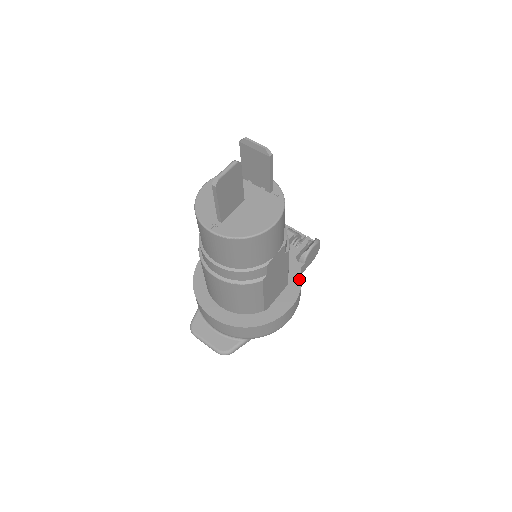
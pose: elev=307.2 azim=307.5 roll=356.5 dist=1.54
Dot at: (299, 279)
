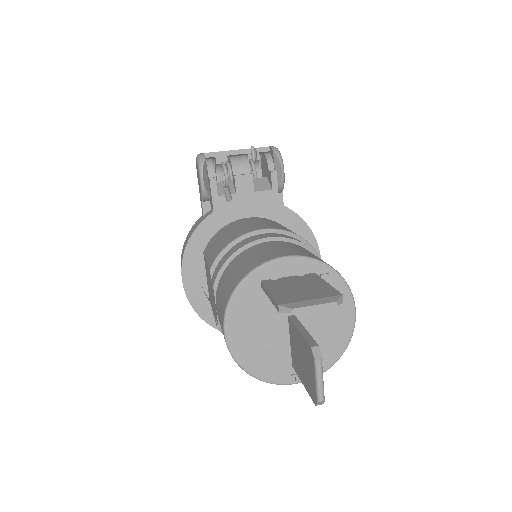
Dot at: (304, 226)
